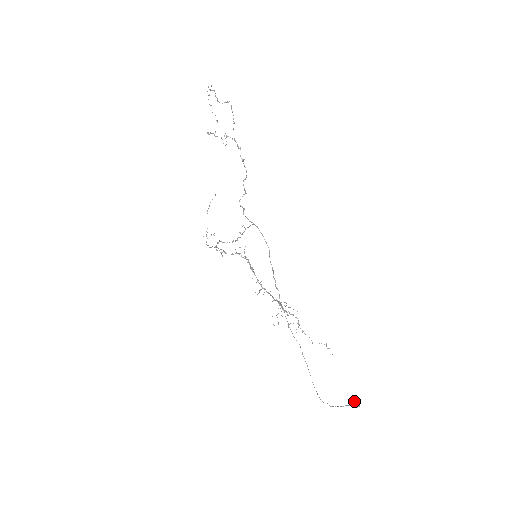
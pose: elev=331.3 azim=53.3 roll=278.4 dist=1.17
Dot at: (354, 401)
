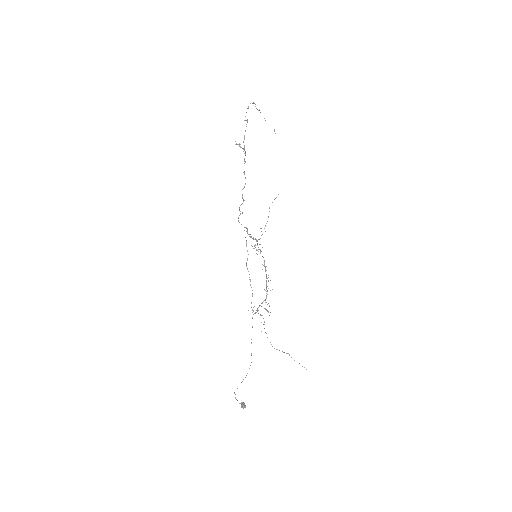
Dot at: (242, 402)
